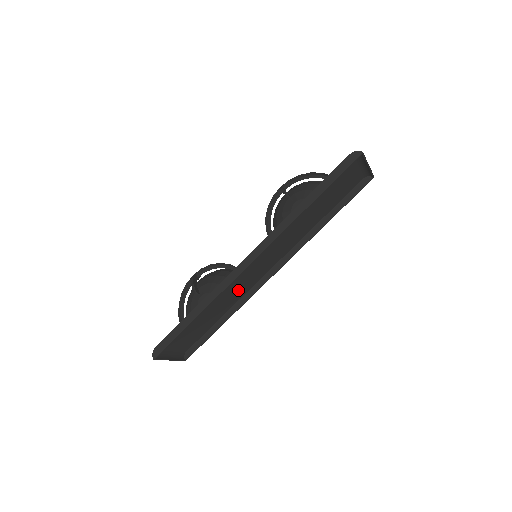
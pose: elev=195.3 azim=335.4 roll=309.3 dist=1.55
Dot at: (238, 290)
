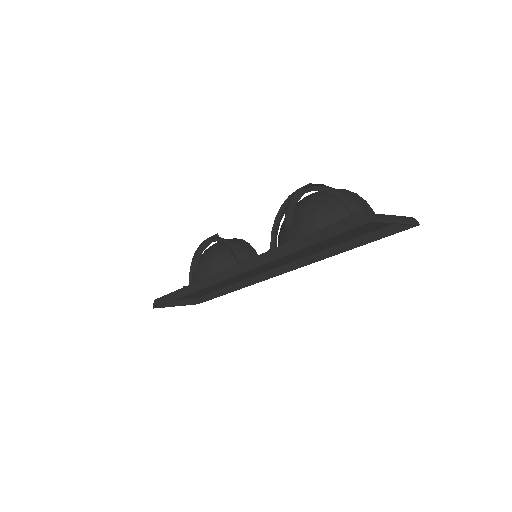
Dot at: (237, 277)
